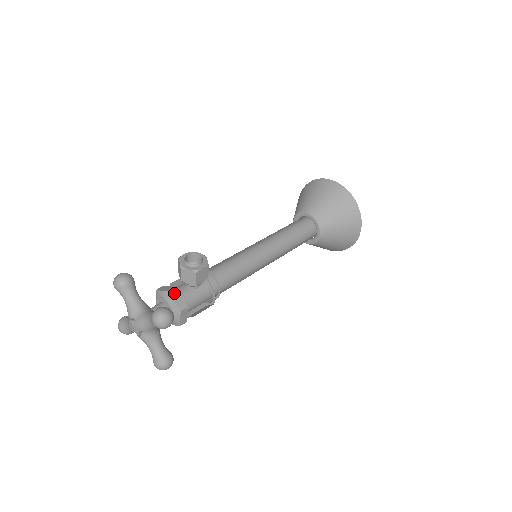
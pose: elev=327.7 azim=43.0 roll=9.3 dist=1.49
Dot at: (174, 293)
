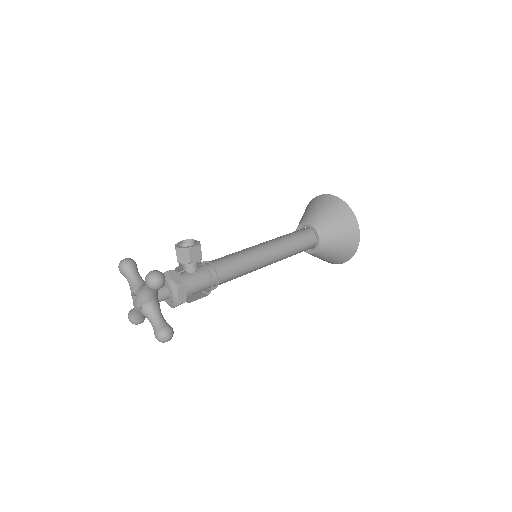
Dot at: (172, 273)
